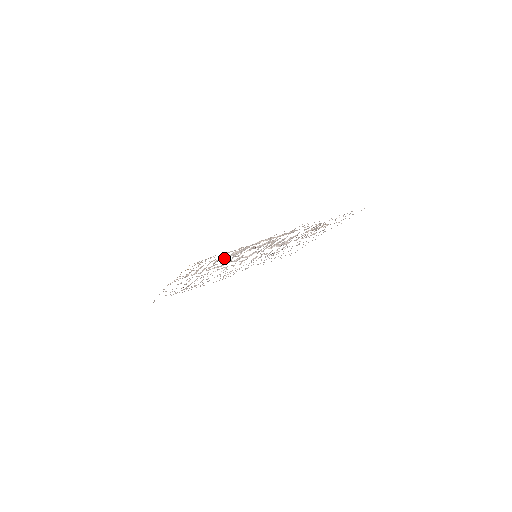
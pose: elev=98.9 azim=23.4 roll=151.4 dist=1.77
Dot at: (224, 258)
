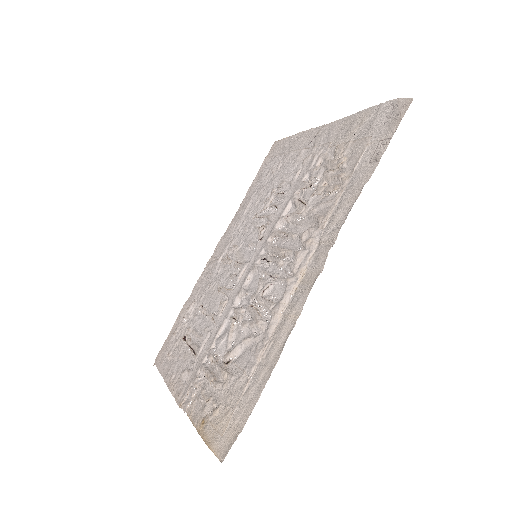
Dot at: (235, 355)
